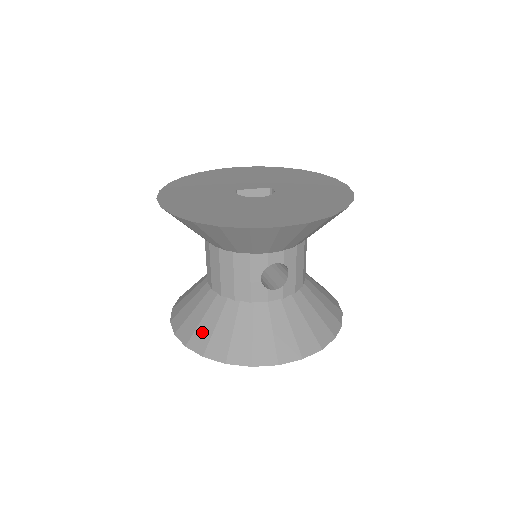
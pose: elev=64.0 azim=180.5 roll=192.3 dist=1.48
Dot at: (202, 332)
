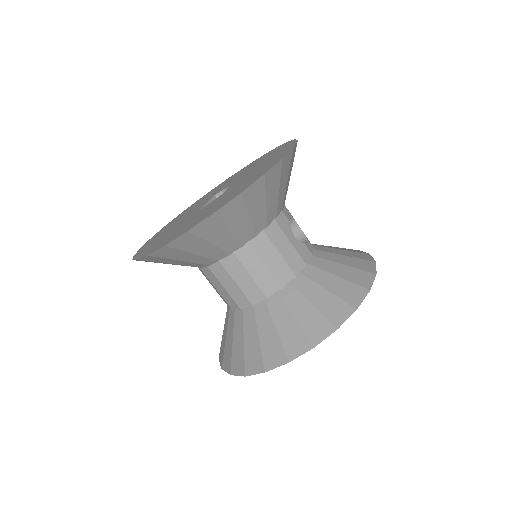
Dot at: (309, 321)
